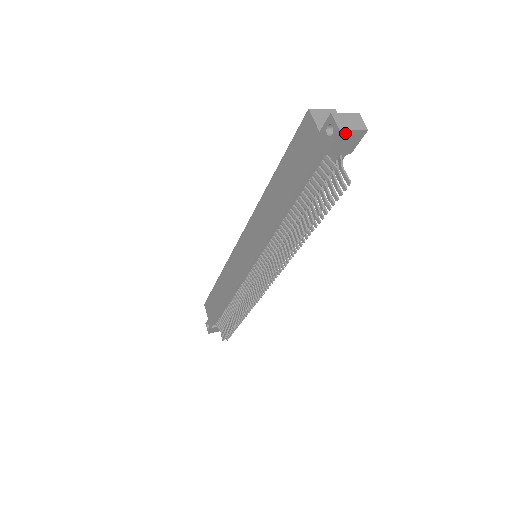
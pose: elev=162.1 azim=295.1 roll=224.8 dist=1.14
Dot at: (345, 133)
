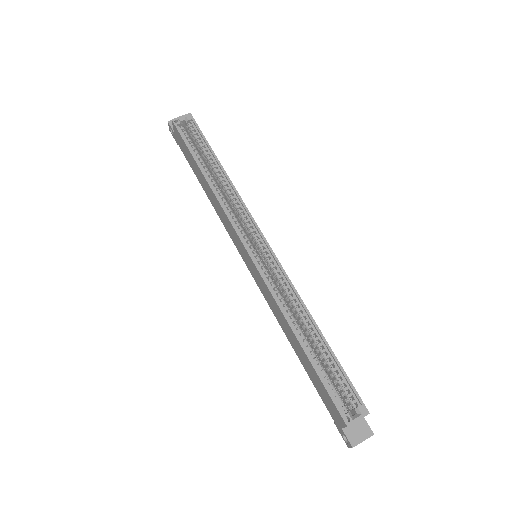
Dot at: occluded
